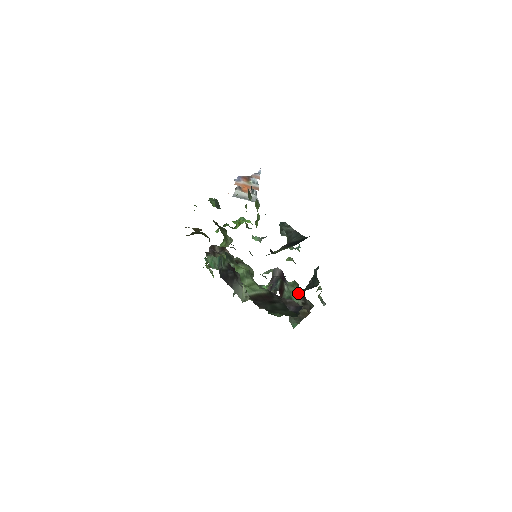
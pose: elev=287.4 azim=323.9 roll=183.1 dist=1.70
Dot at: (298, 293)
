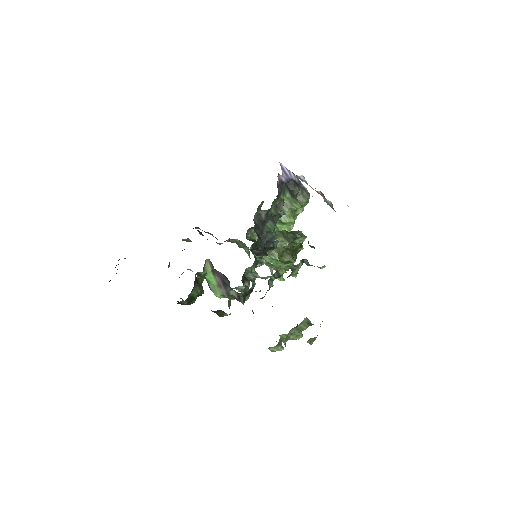
Dot at: occluded
